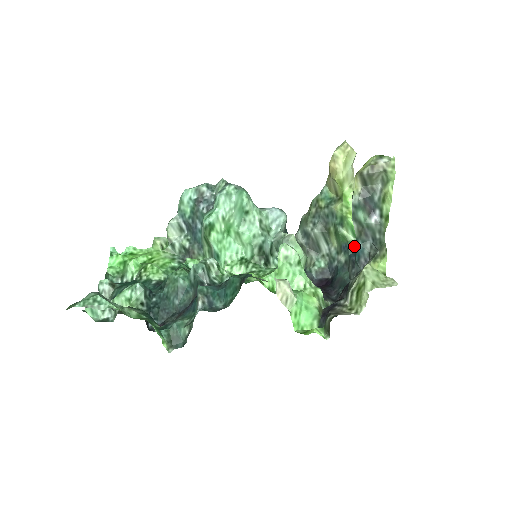
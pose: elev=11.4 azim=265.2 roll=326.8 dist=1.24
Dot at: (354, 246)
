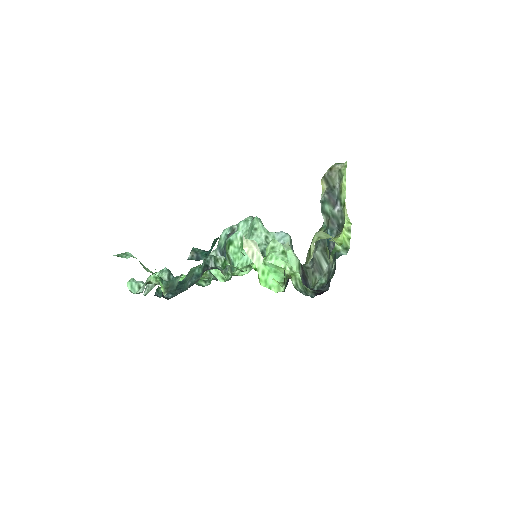
Dot at: (341, 253)
